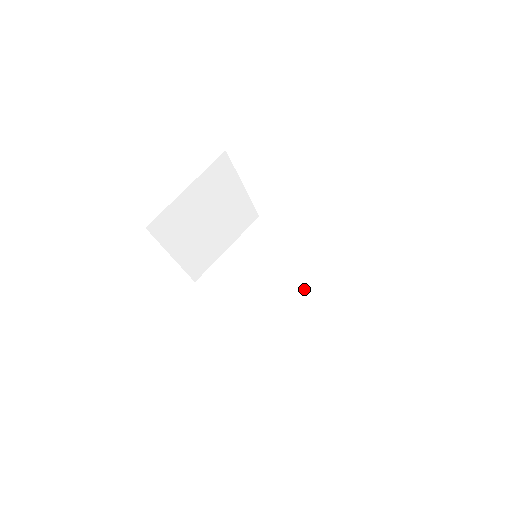
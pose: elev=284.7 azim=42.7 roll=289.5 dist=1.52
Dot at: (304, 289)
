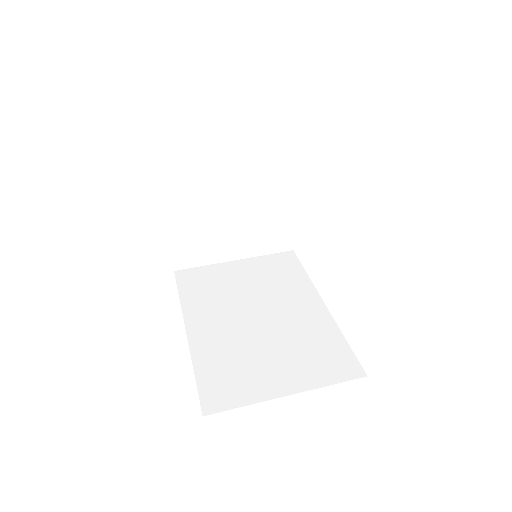
Dot at: (291, 344)
